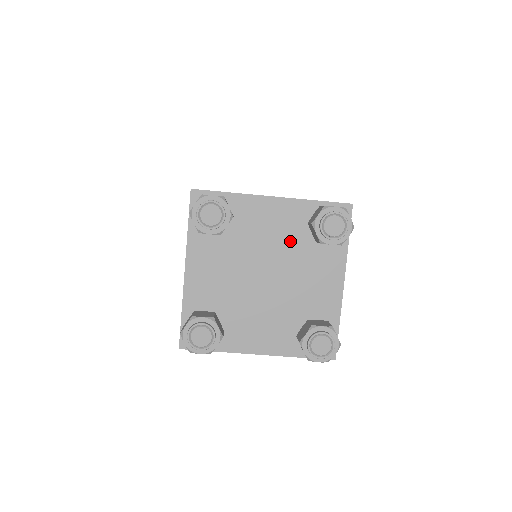
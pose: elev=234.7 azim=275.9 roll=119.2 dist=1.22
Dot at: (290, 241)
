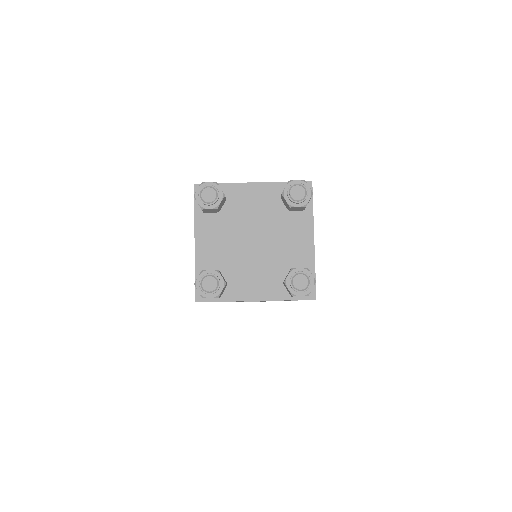
Dot at: (270, 213)
